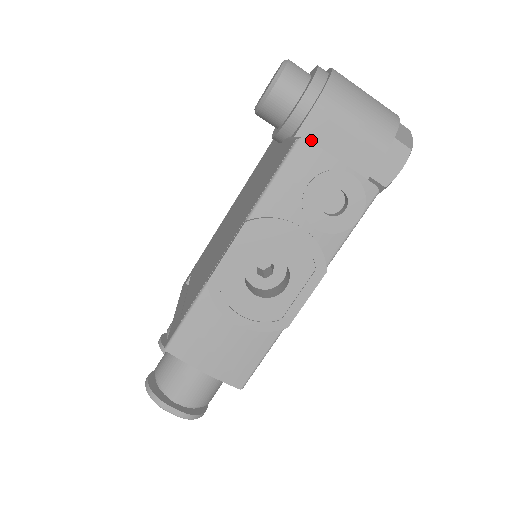
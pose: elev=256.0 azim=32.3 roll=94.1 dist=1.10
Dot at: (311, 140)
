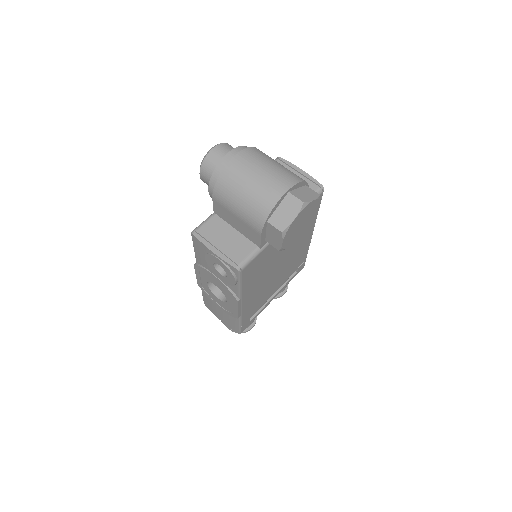
Dot at: (222, 217)
